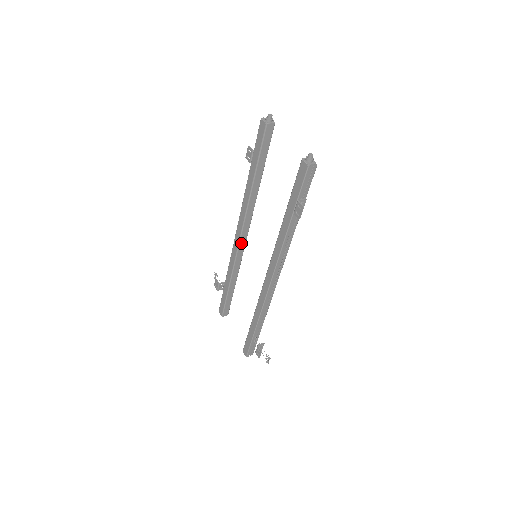
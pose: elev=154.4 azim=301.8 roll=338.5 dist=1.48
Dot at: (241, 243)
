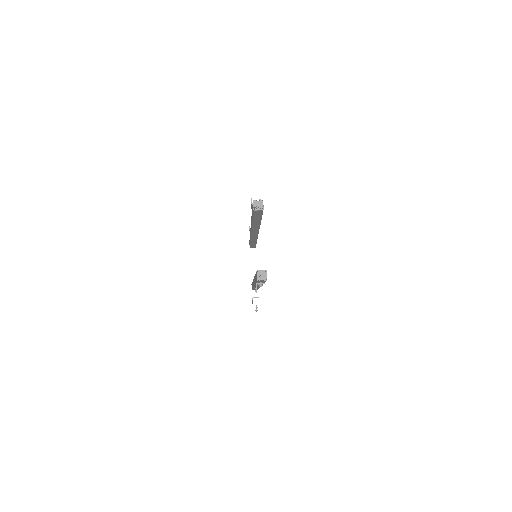
Dot at: (253, 234)
